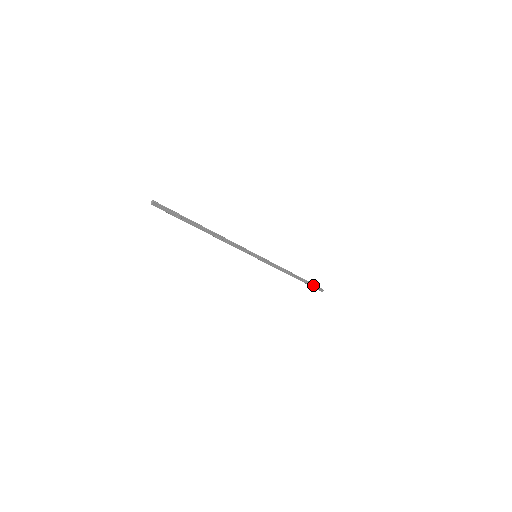
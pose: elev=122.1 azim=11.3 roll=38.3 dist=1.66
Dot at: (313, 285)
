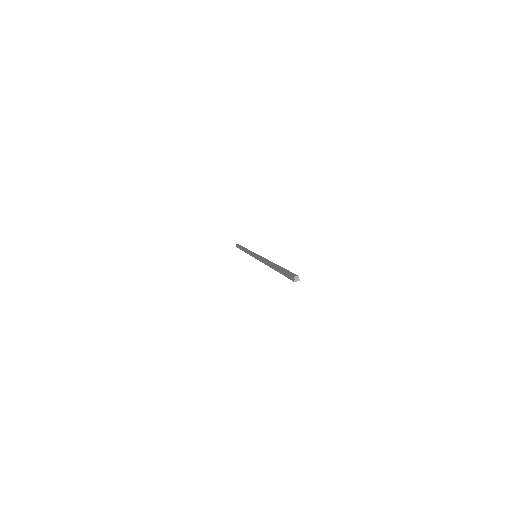
Dot at: occluded
